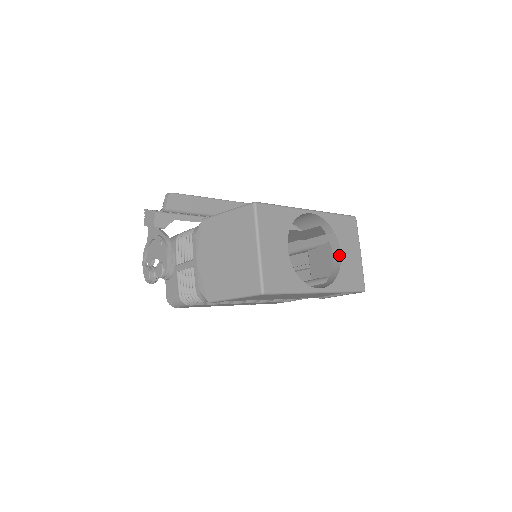
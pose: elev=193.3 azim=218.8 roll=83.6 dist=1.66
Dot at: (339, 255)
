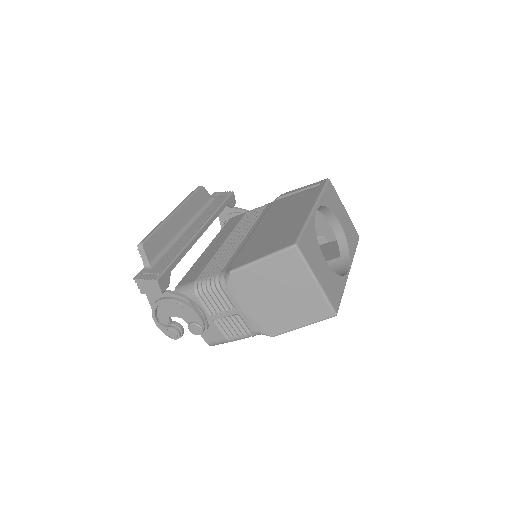
Dot at: (339, 226)
